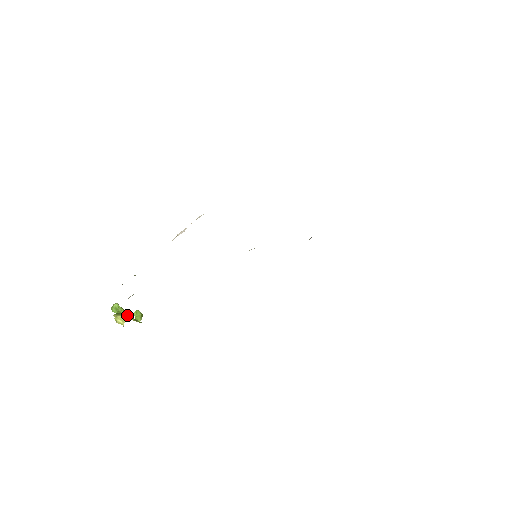
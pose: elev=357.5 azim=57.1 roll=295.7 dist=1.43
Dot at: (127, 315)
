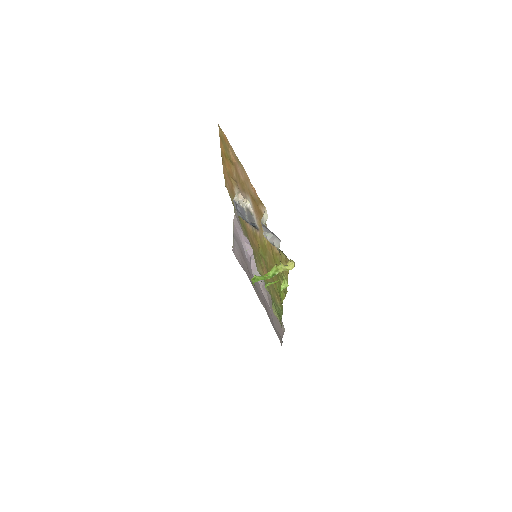
Dot at: occluded
